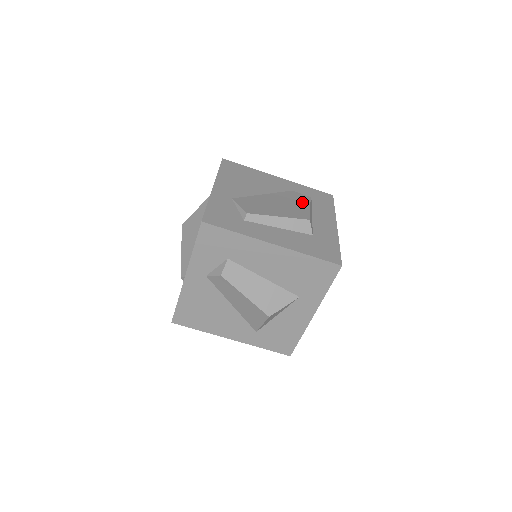
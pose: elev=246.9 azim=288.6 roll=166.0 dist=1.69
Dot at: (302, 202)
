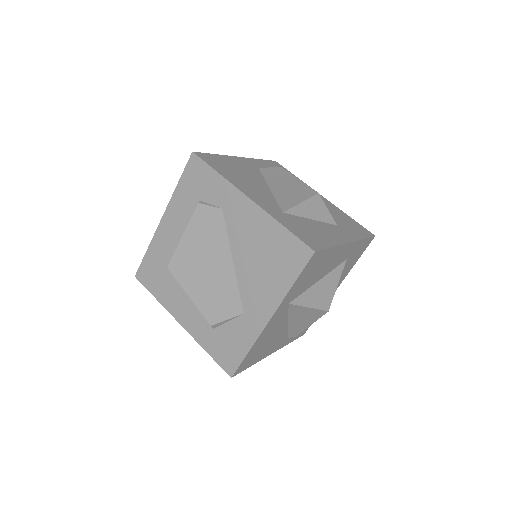
Dot at: occluded
